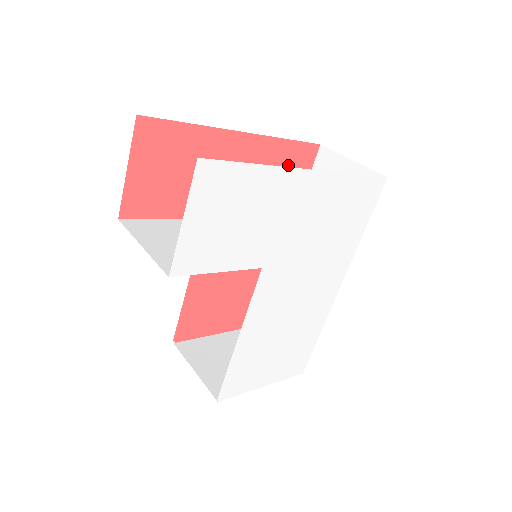
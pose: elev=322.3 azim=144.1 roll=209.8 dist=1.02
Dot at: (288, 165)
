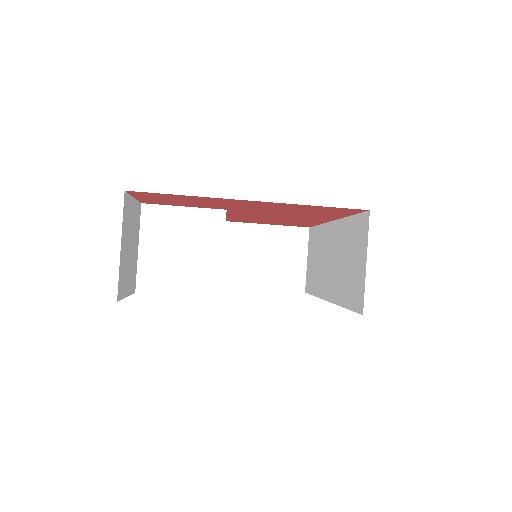
Dot at: (322, 209)
